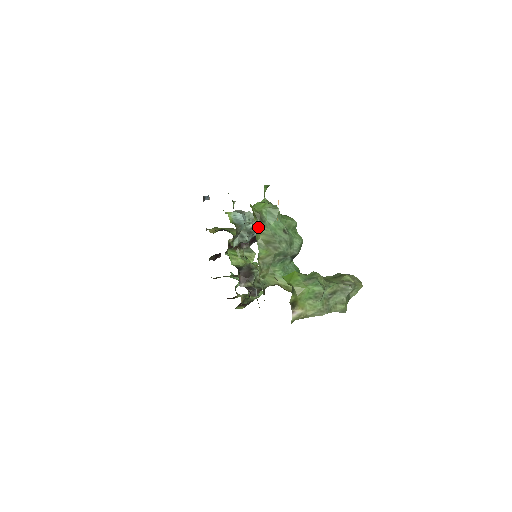
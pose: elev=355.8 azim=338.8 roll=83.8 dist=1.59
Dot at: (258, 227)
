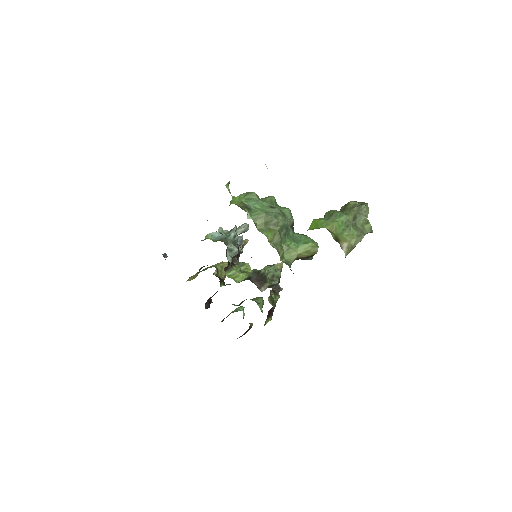
Dot at: (249, 216)
